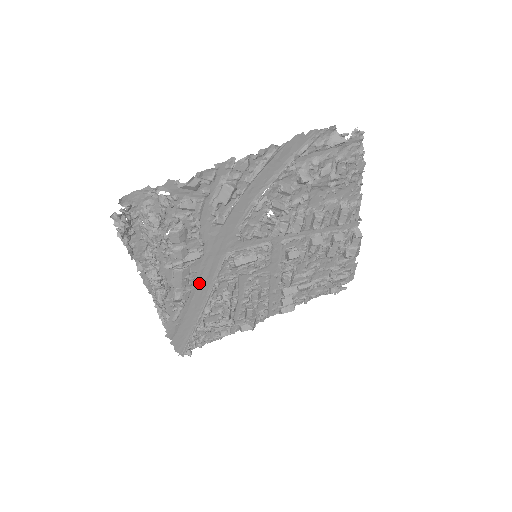
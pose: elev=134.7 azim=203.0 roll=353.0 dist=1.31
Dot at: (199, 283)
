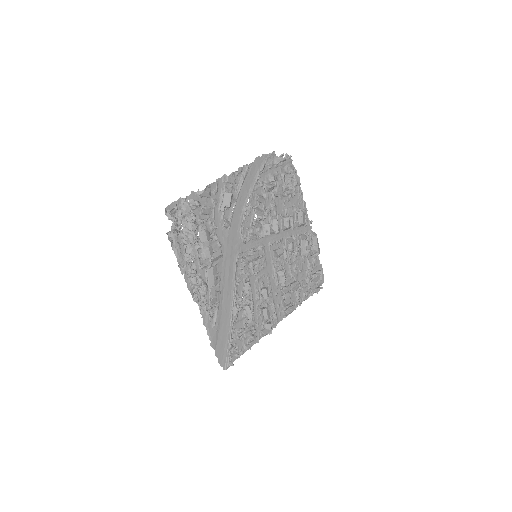
Dot at: (224, 285)
